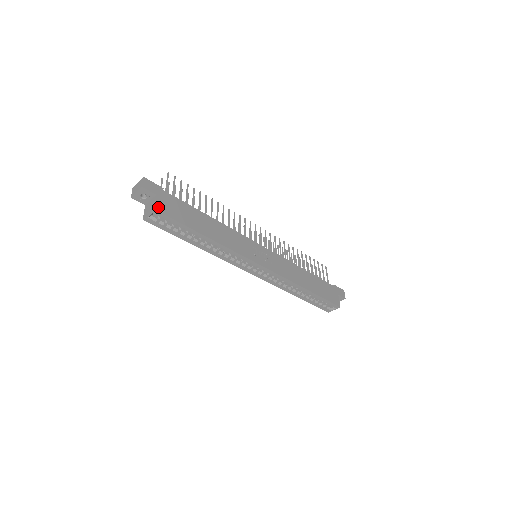
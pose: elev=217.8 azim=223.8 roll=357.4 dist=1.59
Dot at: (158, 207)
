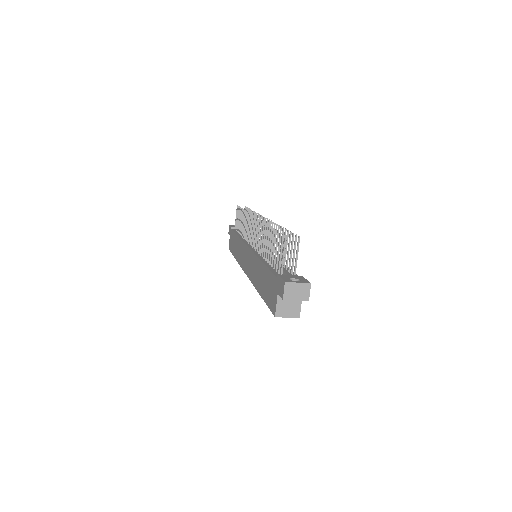
Dot at: (299, 310)
